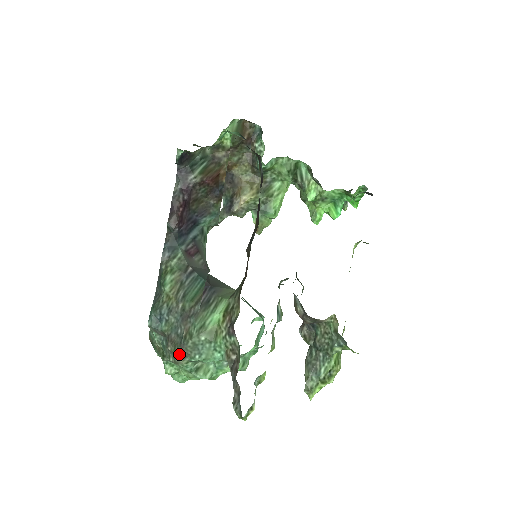
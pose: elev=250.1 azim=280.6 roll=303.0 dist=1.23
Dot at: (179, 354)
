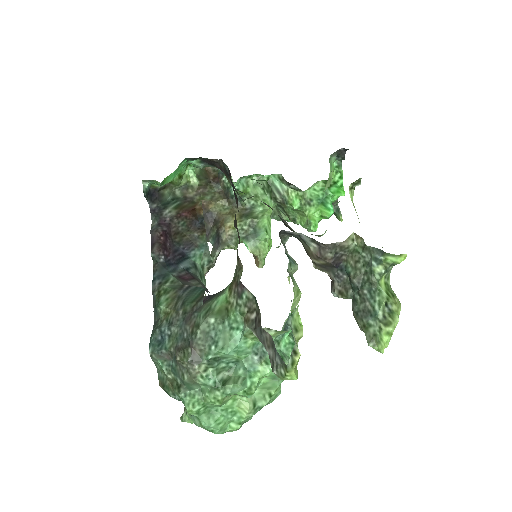
Dot at: (191, 358)
